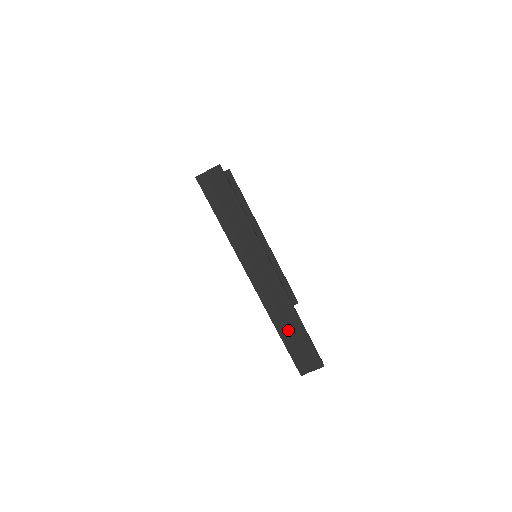
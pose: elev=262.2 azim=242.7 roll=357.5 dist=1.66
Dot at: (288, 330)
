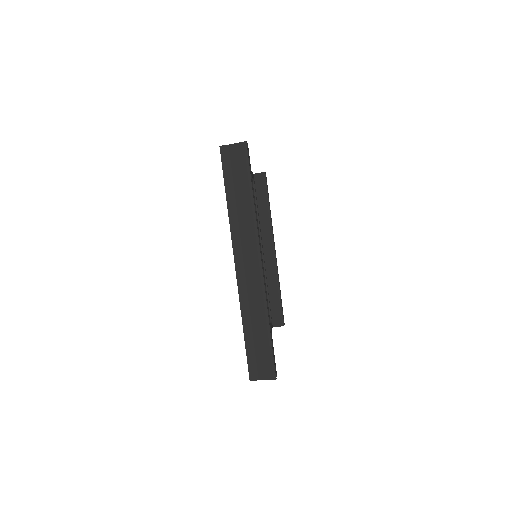
Dot at: (254, 328)
